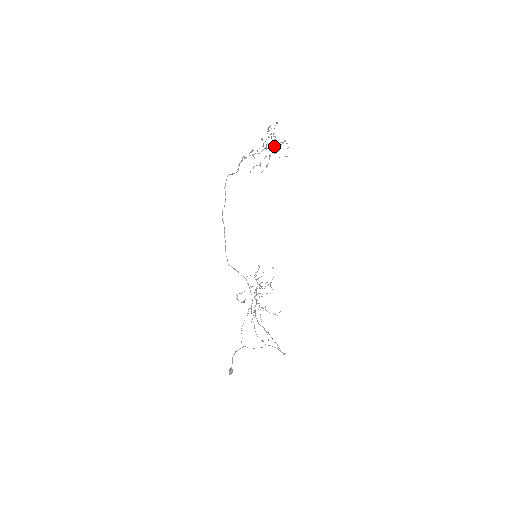
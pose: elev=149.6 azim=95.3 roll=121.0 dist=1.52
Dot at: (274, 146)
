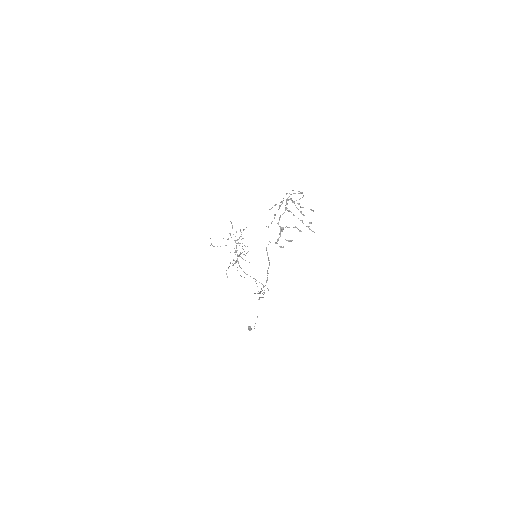
Dot at: (291, 199)
